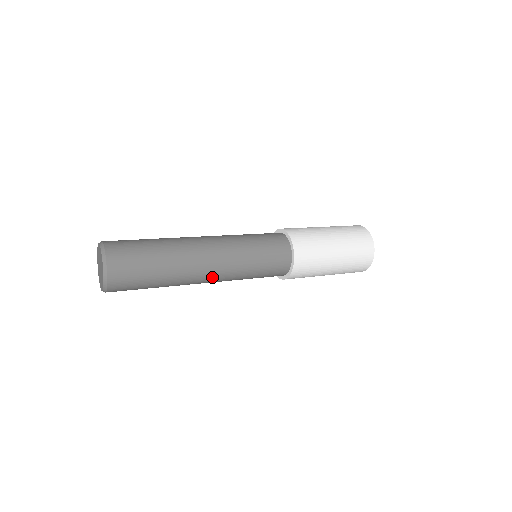
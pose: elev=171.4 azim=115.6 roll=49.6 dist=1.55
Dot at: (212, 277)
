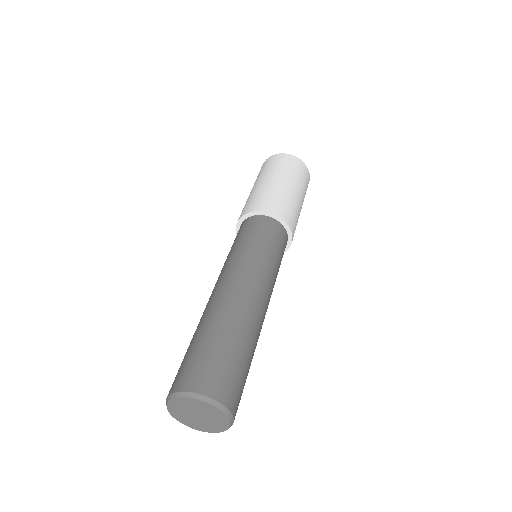
Dot at: occluded
